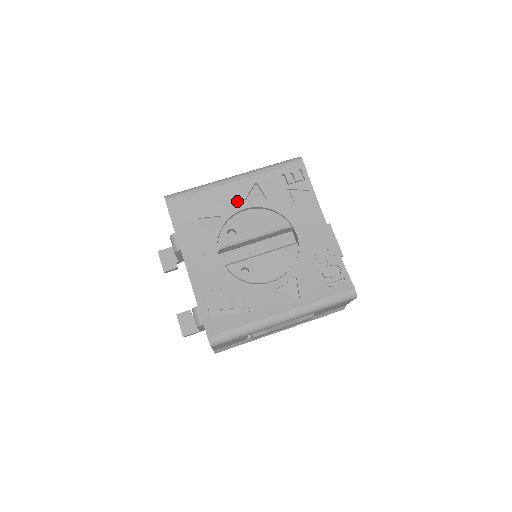
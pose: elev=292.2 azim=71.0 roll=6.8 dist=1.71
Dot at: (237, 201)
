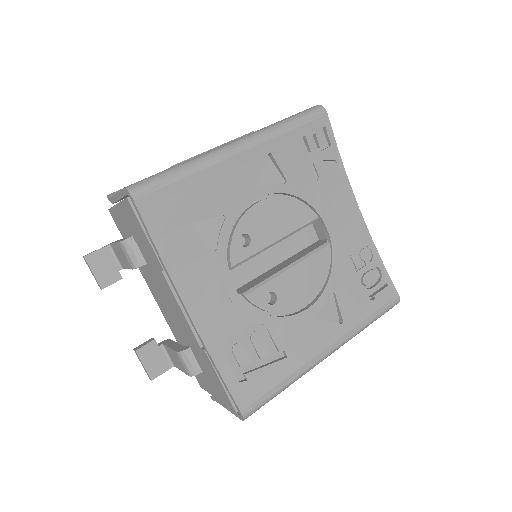
Dot at: (246, 187)
